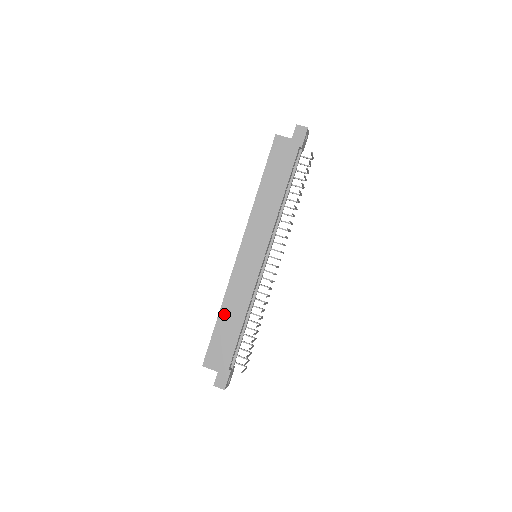
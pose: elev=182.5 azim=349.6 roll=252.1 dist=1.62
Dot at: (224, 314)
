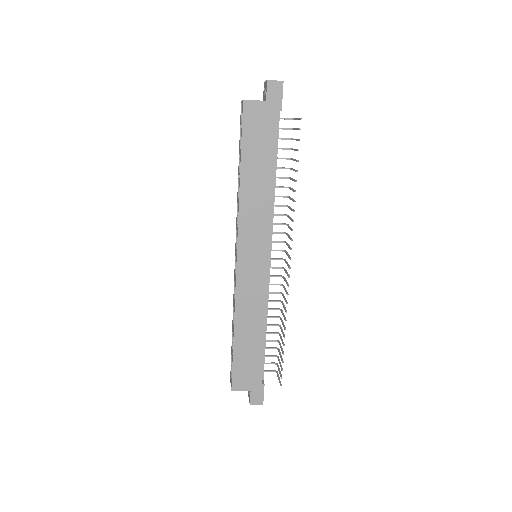
Dot at: (240, 332)
